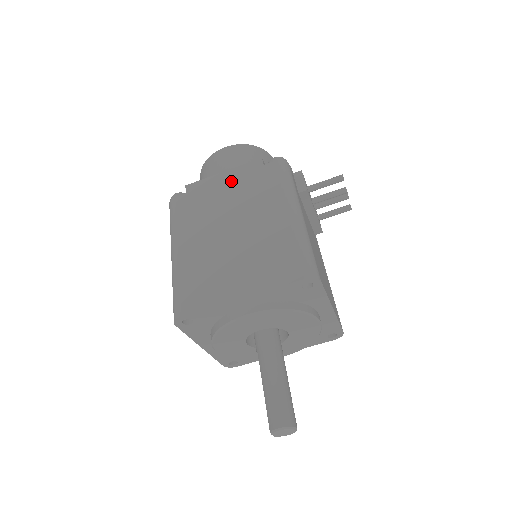
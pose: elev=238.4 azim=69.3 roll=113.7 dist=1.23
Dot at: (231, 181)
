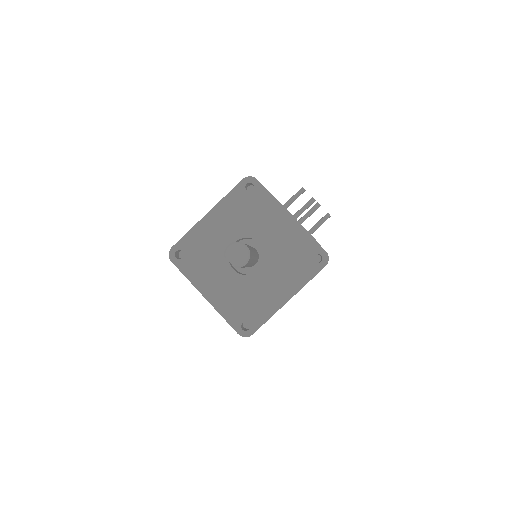
Dot at: occluded
